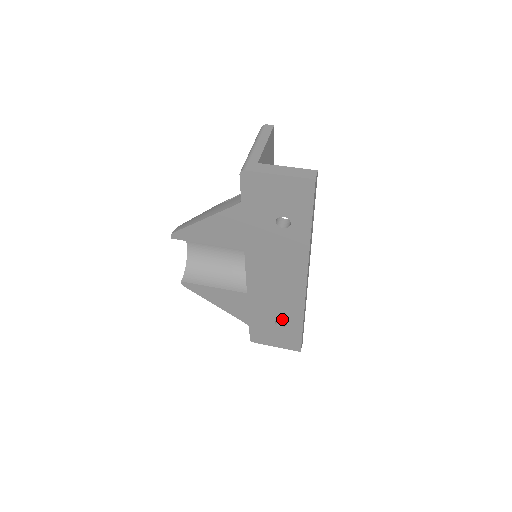
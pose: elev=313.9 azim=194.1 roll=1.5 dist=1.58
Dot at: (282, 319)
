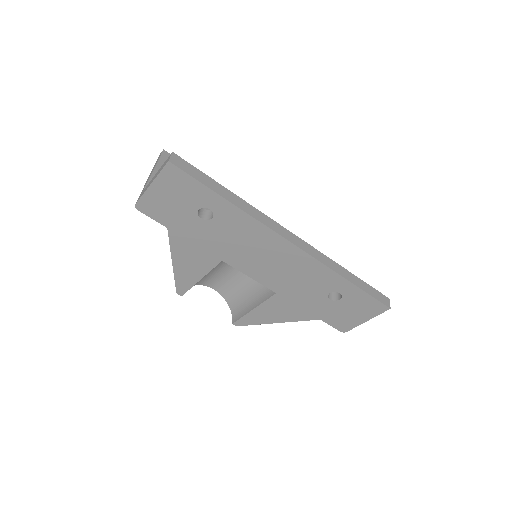
Dot at: (330, 292)
